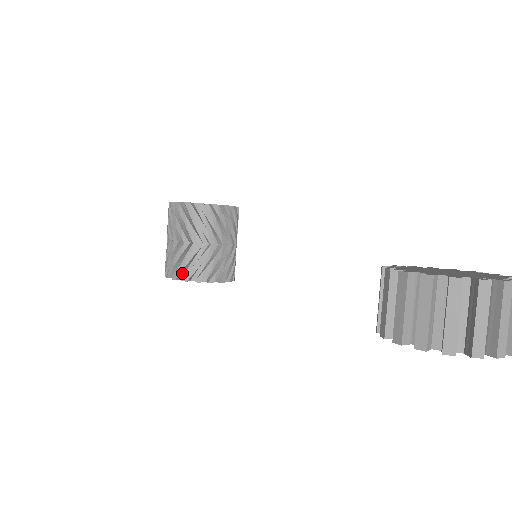
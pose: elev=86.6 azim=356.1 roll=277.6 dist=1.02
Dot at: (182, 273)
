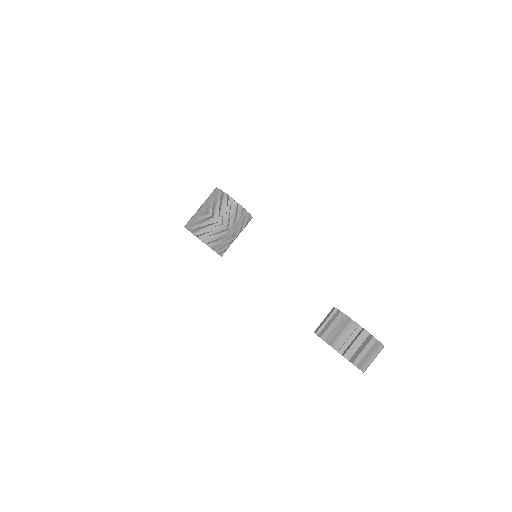
Dot at: (201, 234)
